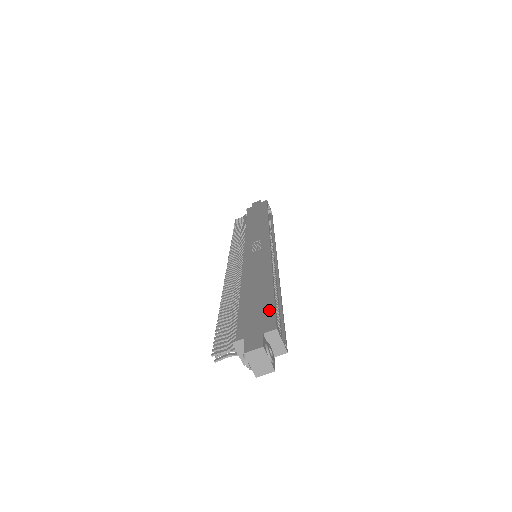
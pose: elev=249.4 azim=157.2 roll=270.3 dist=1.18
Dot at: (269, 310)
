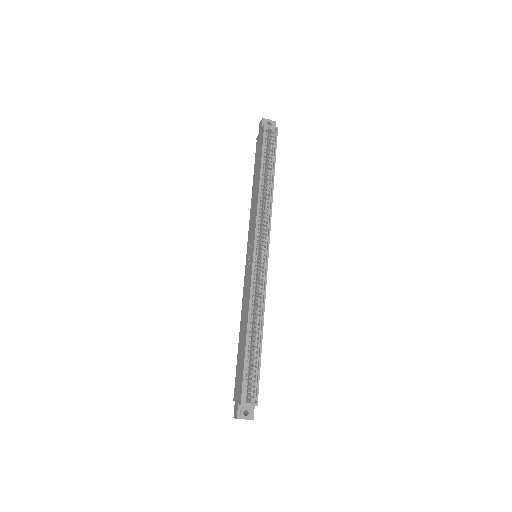
Dot at: (241, 378)
